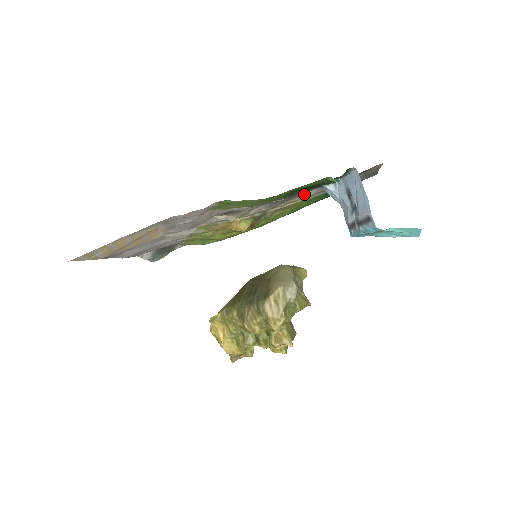
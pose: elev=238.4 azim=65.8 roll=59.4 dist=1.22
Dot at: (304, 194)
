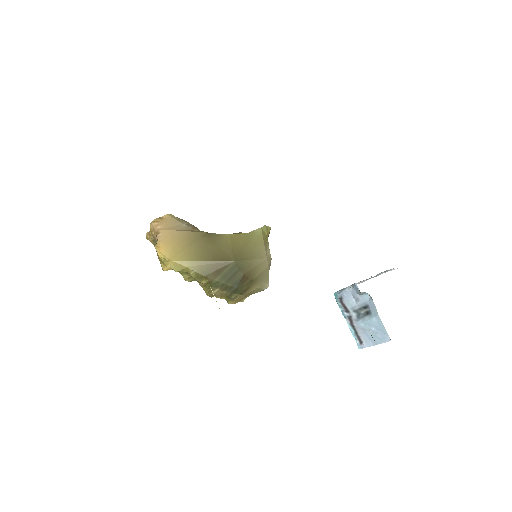
Dot at: occluded
